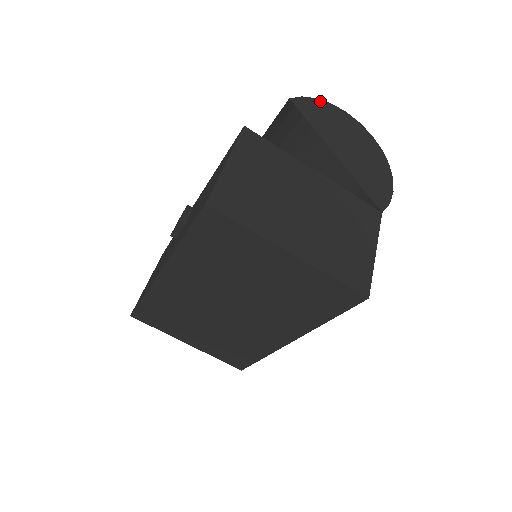
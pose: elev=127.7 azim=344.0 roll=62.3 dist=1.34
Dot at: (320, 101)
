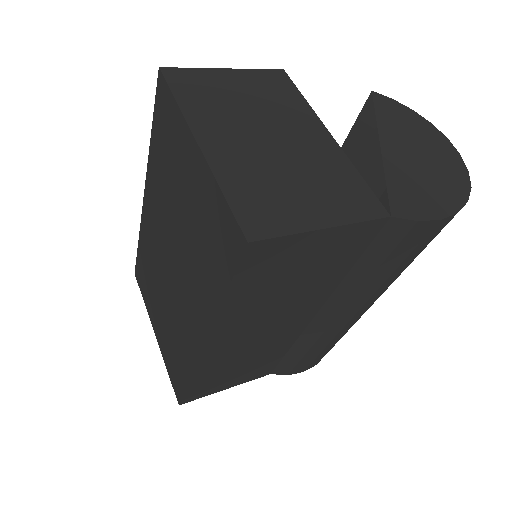
Dot at: (416, 114)
